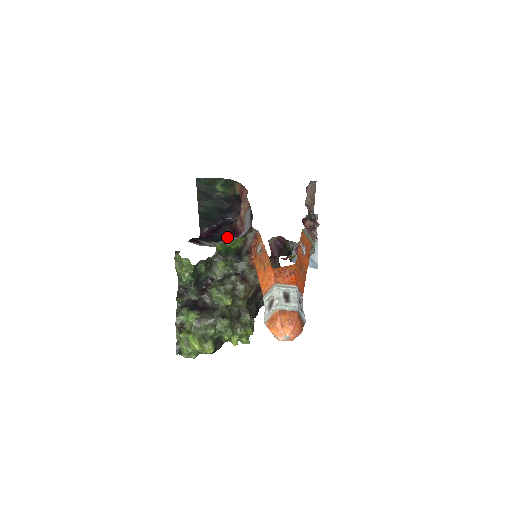
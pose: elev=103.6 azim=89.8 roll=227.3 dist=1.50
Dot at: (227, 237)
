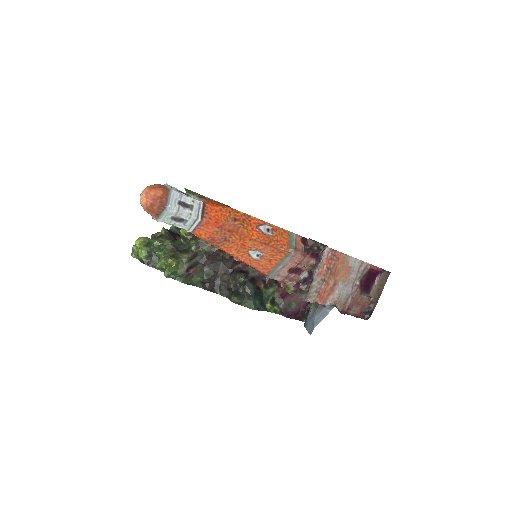
Dot at: occluded
